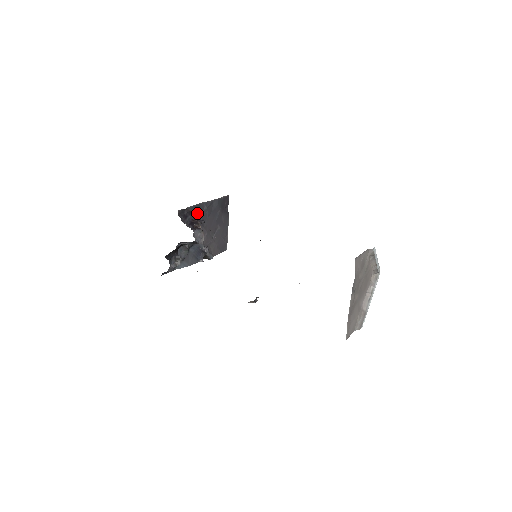
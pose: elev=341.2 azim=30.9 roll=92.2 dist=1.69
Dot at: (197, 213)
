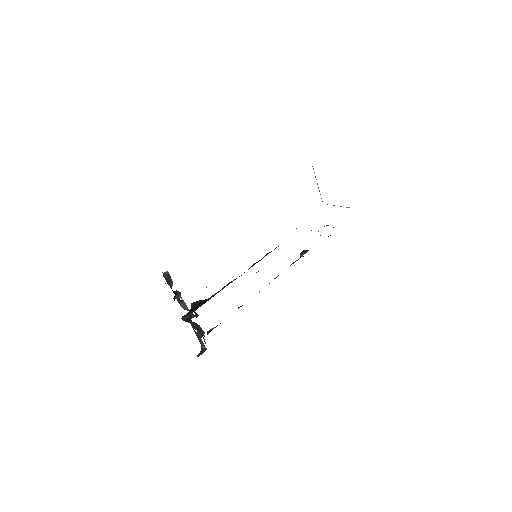
Dot at: occluded
